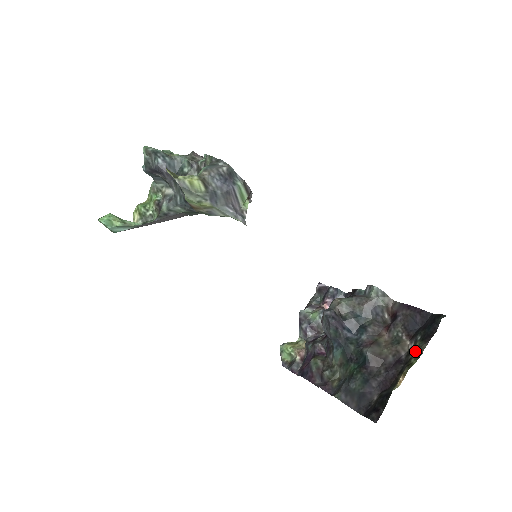
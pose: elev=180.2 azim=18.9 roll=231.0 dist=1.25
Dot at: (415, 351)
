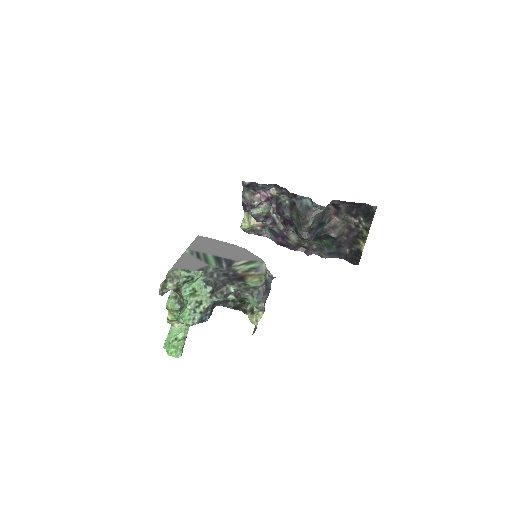
Dot at: (363, 227)
